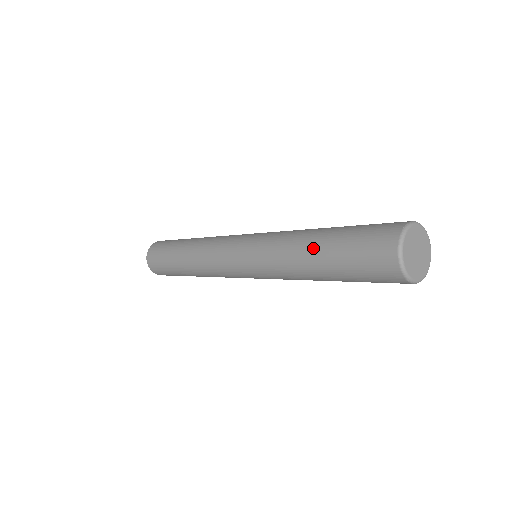
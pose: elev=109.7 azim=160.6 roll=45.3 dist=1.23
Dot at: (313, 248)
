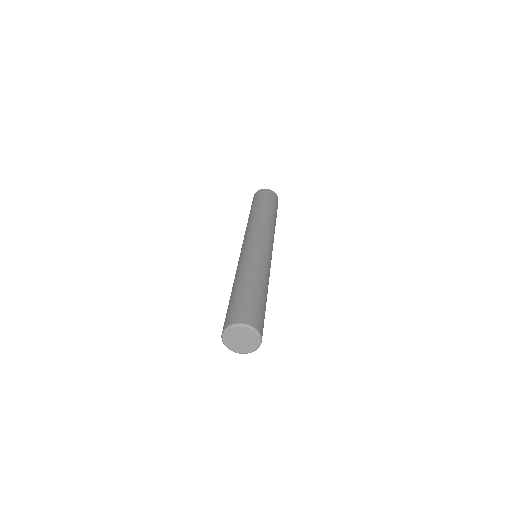
Dot at: occluded
